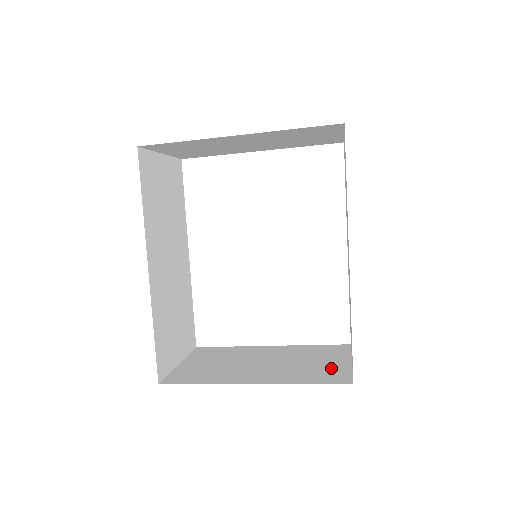
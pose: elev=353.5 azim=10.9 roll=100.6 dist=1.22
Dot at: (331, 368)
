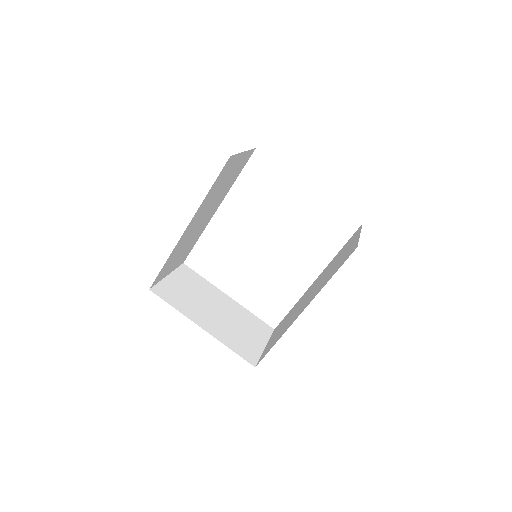
Dot at: (251, 345)
